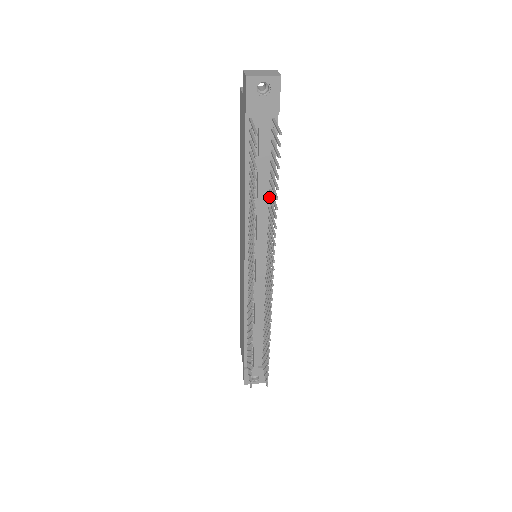
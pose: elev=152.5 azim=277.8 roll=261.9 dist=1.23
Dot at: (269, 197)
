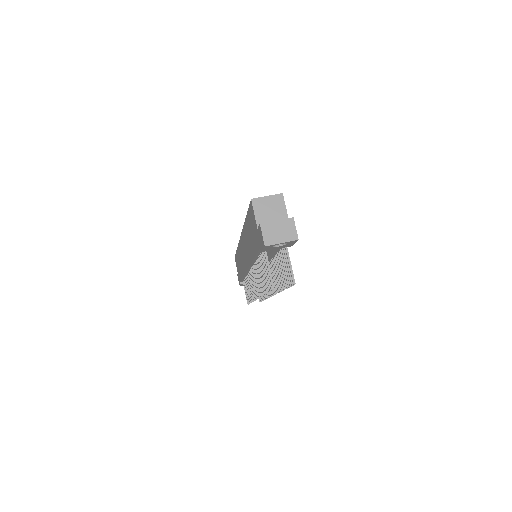
Dot at: (274, 256)
